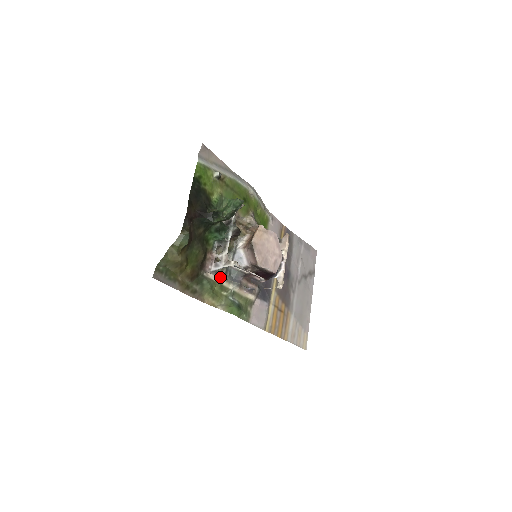
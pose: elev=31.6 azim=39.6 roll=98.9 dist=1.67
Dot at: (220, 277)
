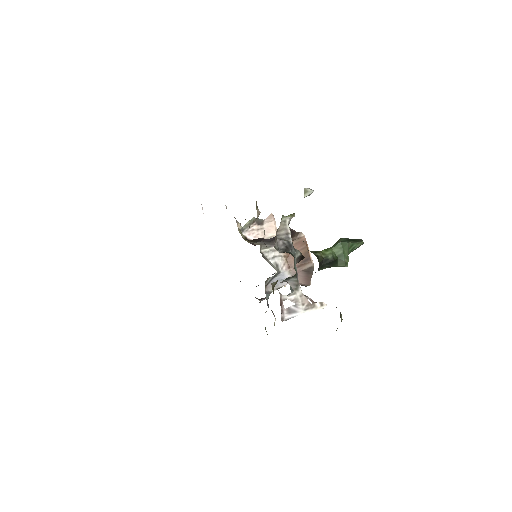
Dot at: (274, 316)
